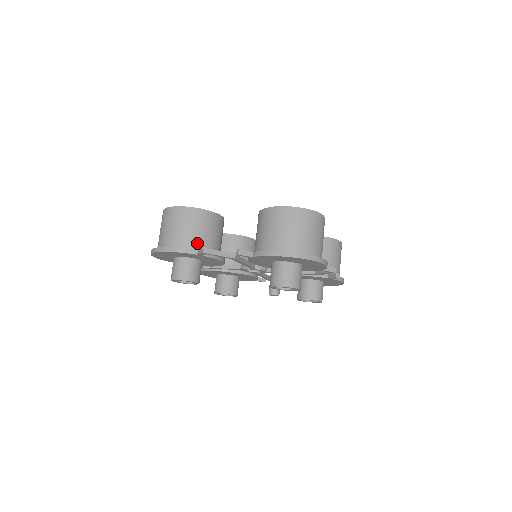
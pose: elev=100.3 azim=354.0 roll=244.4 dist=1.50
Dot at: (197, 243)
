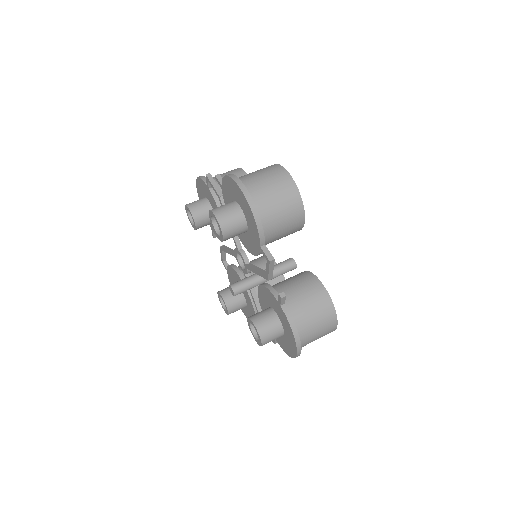
Dot at: (218, 185)
